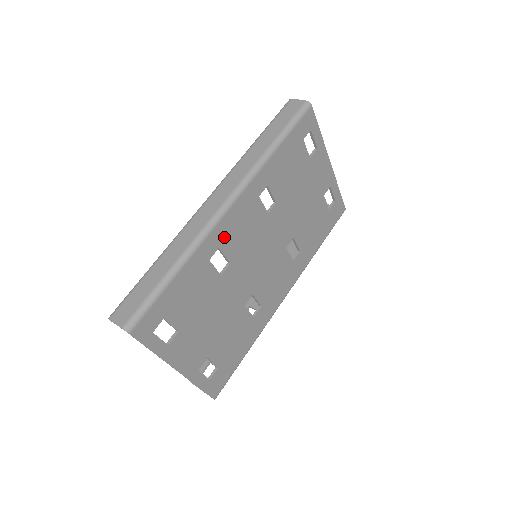
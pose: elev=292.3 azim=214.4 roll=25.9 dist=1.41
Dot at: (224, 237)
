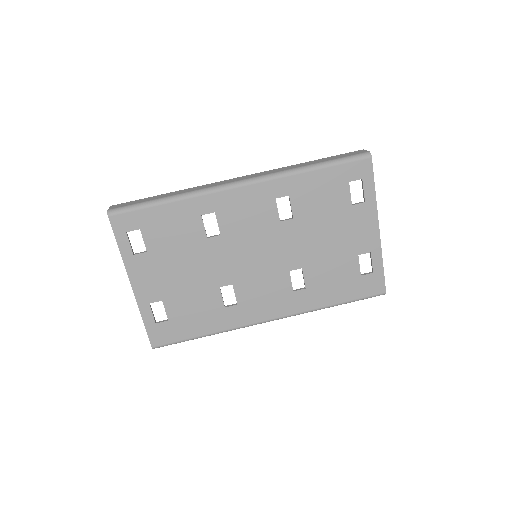
Dot at: (224, 207)
